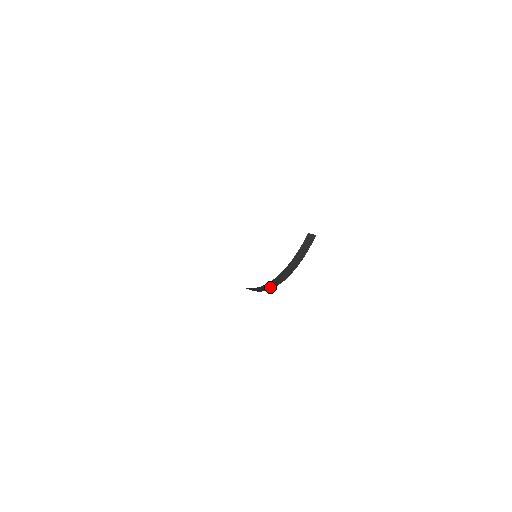
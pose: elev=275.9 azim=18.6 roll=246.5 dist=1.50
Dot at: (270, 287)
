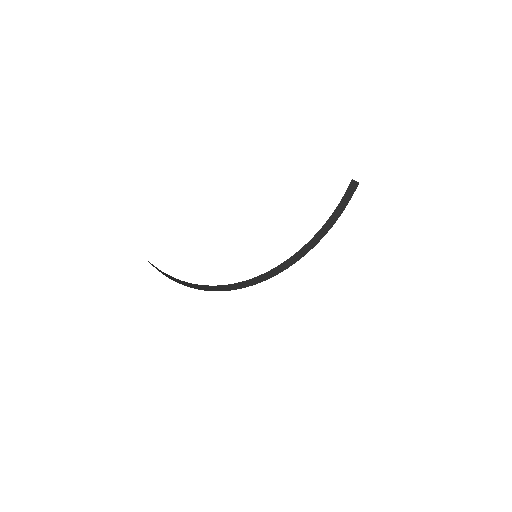
Dot at: (293, 261)
